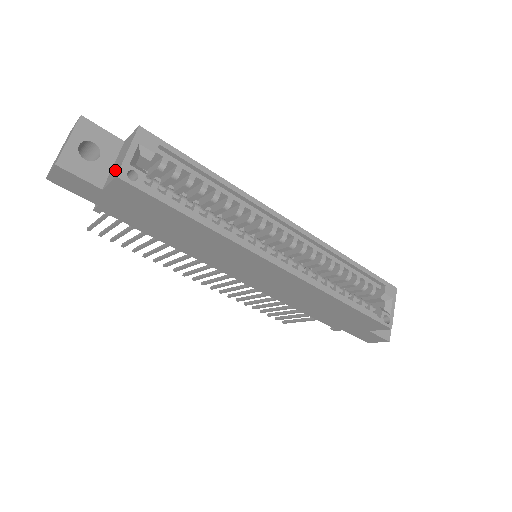
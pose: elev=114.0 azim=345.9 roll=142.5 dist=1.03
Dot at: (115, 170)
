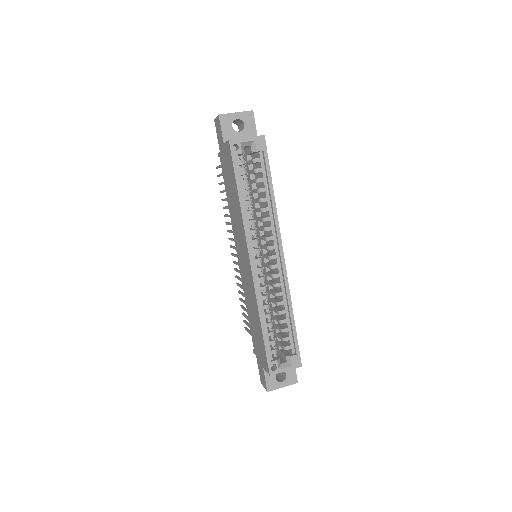
Dot at: occluded
